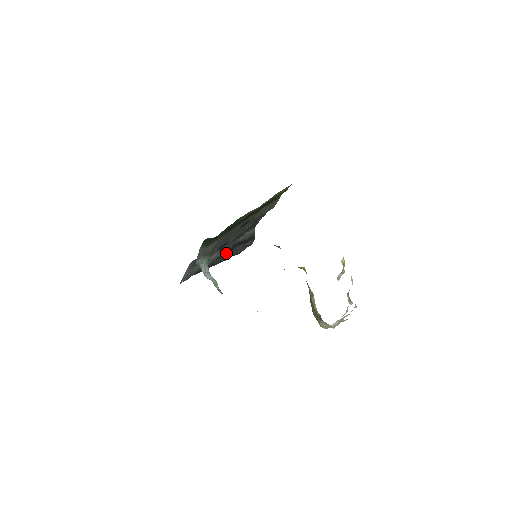
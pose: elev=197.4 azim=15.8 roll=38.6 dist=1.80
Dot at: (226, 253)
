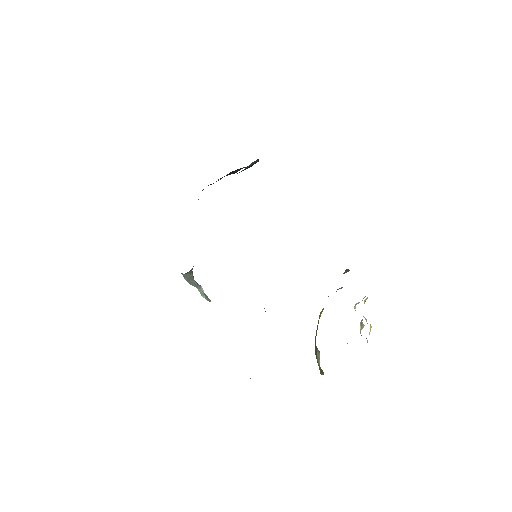
Dot at: occluded
